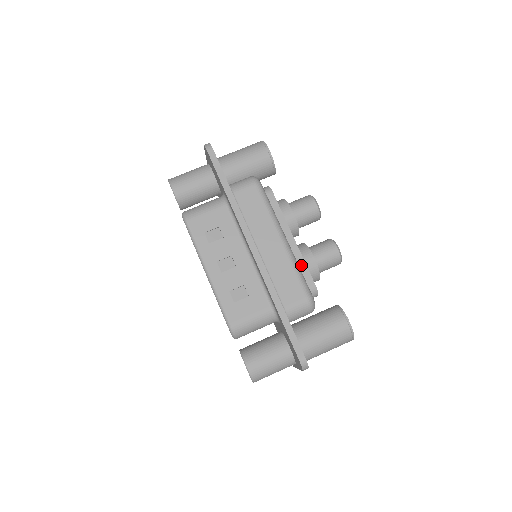
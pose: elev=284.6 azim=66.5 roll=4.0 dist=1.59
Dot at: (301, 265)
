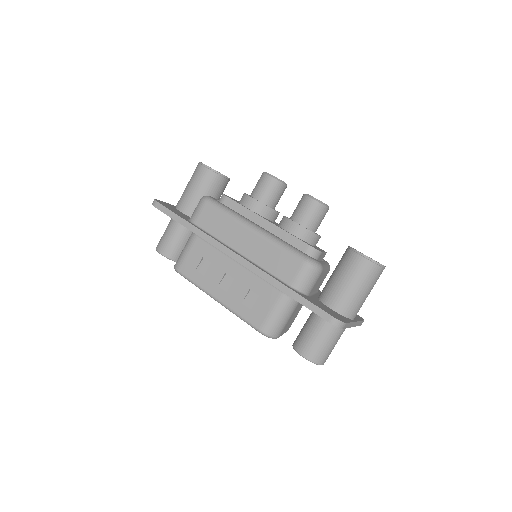
Dot at: (286, 237)
